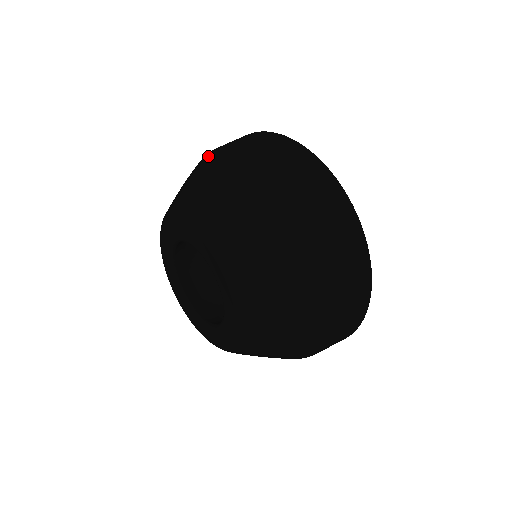
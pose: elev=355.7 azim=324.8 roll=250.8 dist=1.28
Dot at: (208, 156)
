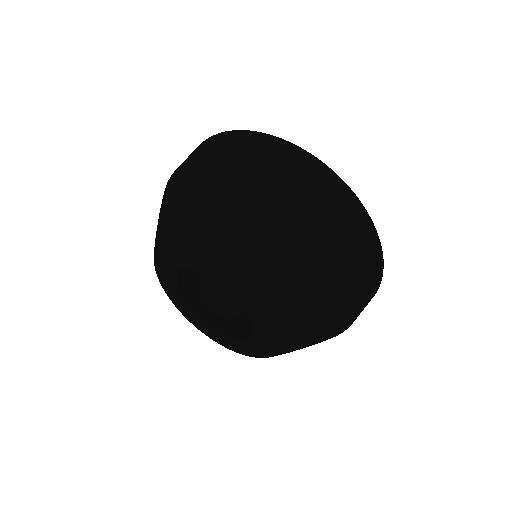
Dot at: (215, 169)
